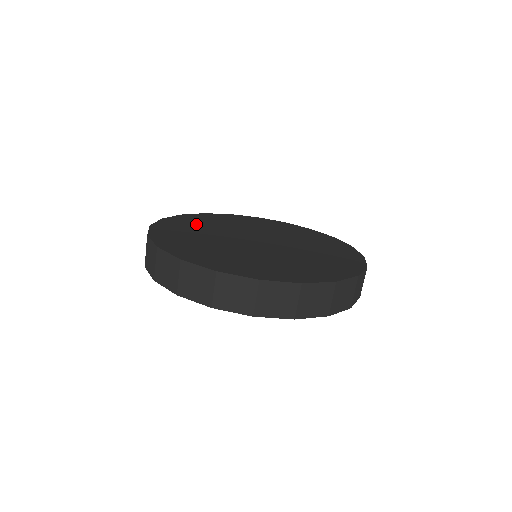
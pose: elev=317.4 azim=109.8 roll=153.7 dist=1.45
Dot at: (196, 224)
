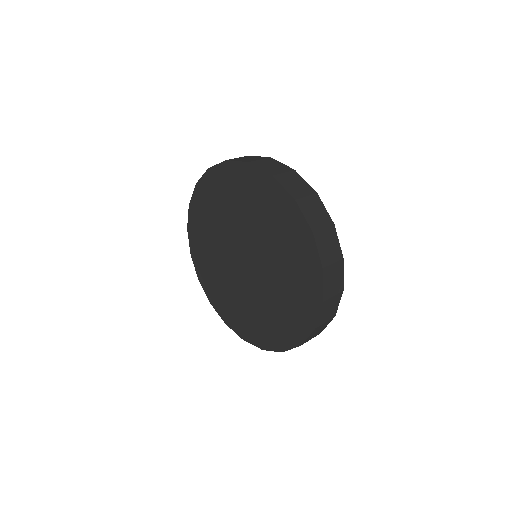
Dot at: occluded
